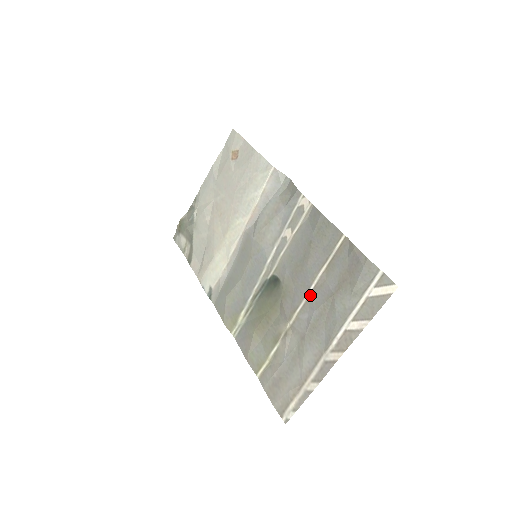
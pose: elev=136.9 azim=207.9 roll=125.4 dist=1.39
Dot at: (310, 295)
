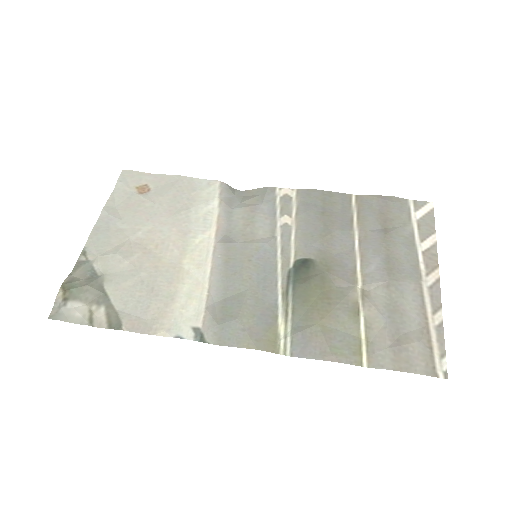
Dot at: (361, 249)
